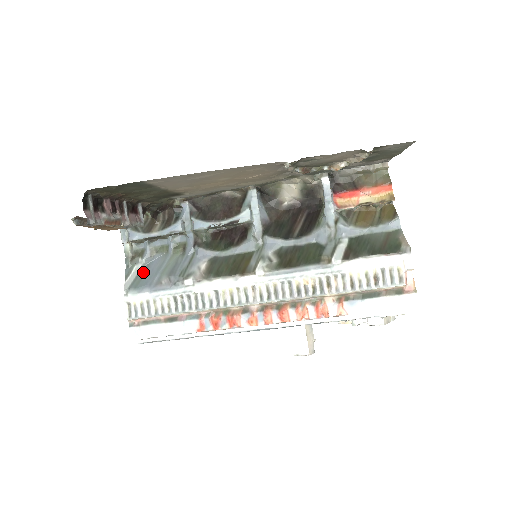
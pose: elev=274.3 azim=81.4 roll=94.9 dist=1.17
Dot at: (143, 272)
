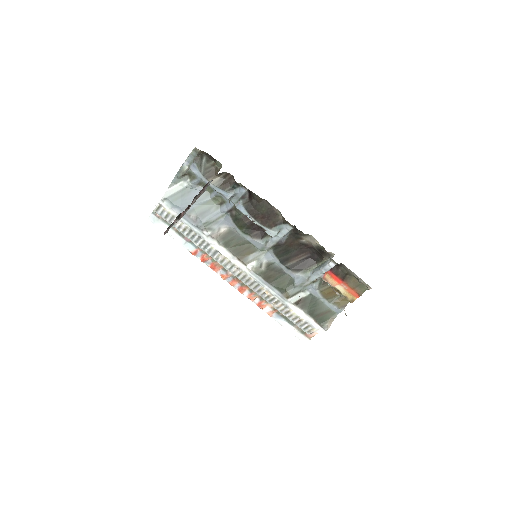
Dot at: (184, 193)
